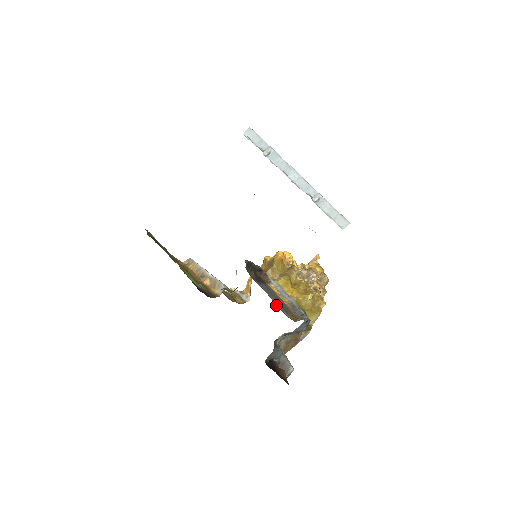
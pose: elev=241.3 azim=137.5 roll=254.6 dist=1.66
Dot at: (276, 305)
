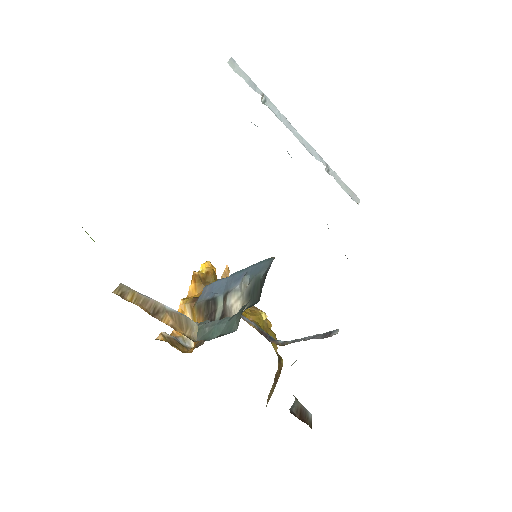
Dot at: occluded
